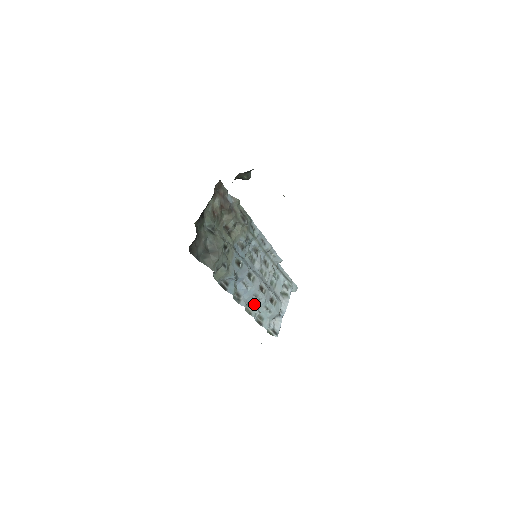
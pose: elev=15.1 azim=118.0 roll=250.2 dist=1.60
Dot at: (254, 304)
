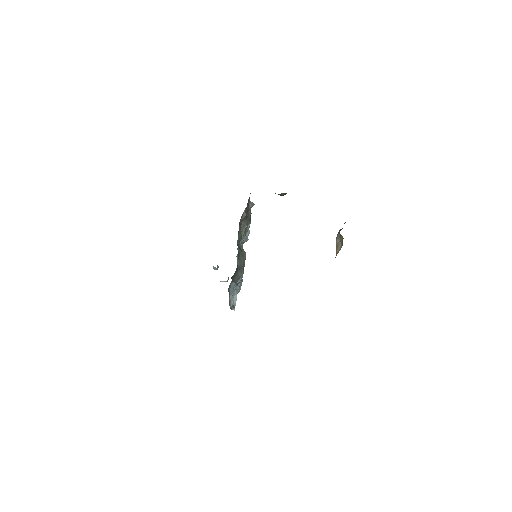
Dot at: occluded
